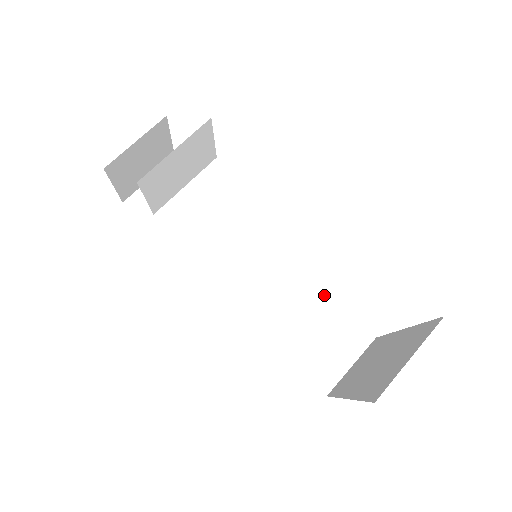
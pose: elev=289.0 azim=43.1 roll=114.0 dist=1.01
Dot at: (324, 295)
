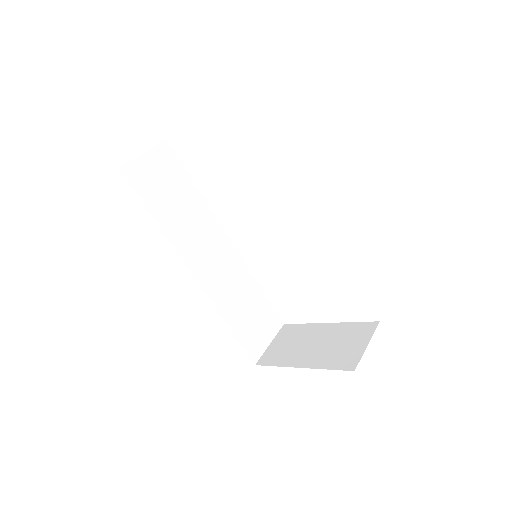
Dot at: (259, 288)
